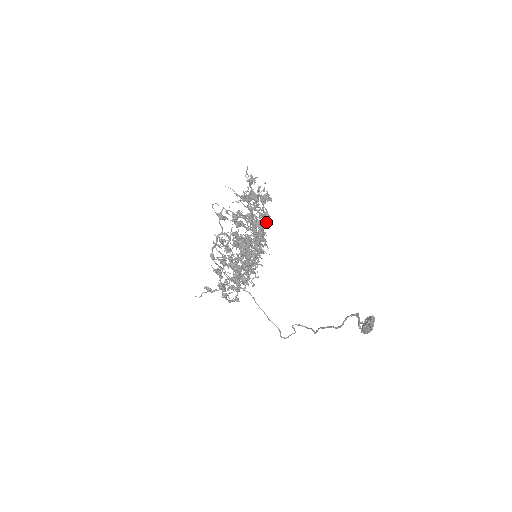
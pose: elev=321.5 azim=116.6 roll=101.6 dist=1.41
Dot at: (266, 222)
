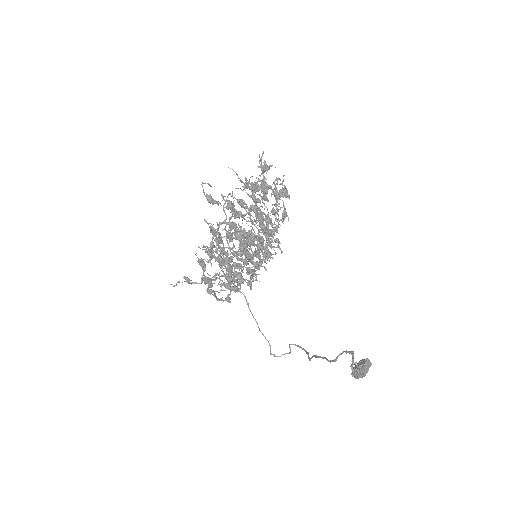
Dot at: (282, 221)
